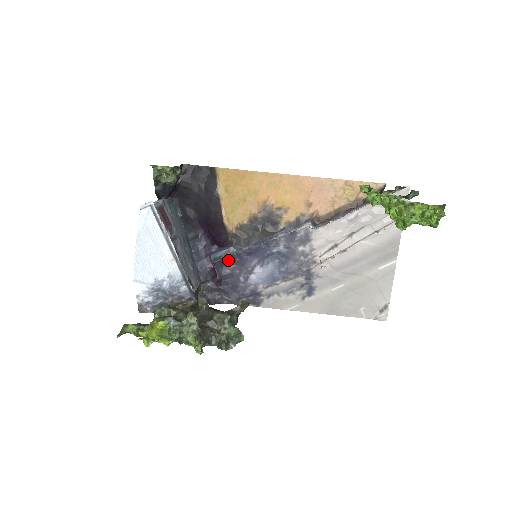
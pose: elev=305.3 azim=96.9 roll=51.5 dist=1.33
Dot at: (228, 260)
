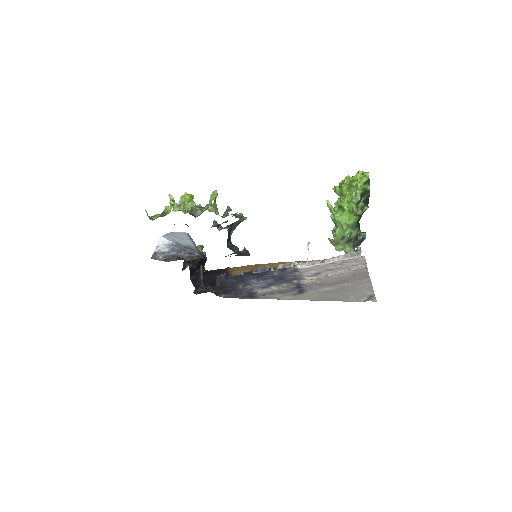
Dot at: (231, 278)
